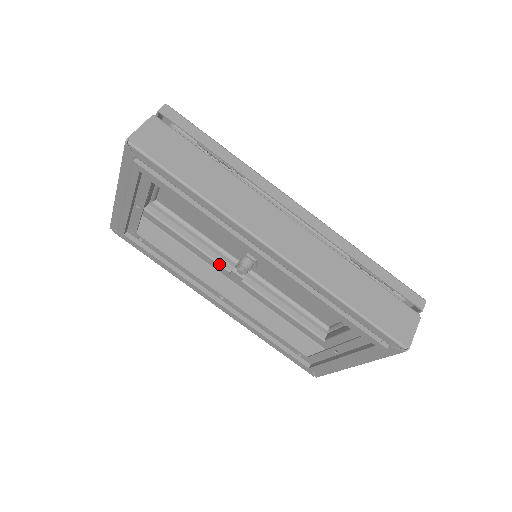
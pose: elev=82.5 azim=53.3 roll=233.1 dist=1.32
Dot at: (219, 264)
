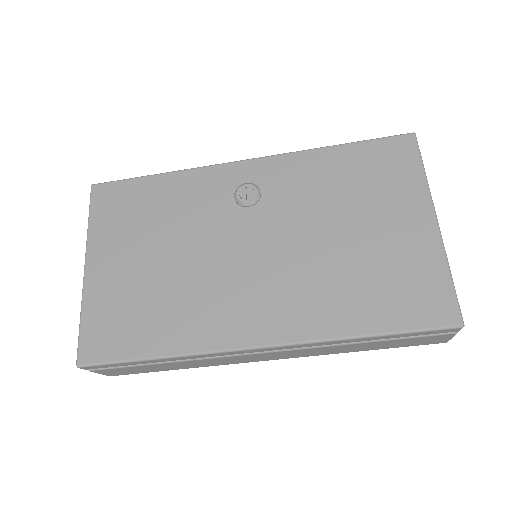
Dot at: occluded
